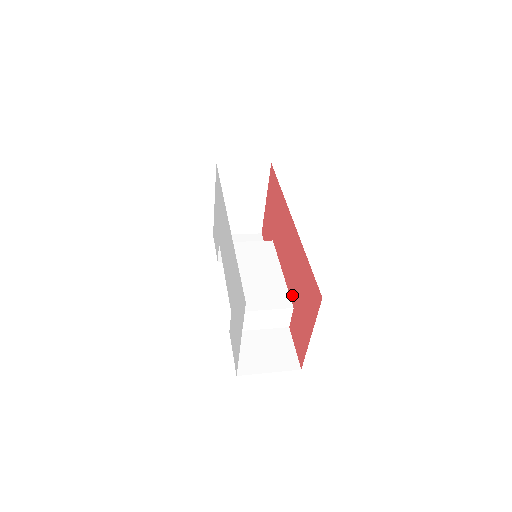
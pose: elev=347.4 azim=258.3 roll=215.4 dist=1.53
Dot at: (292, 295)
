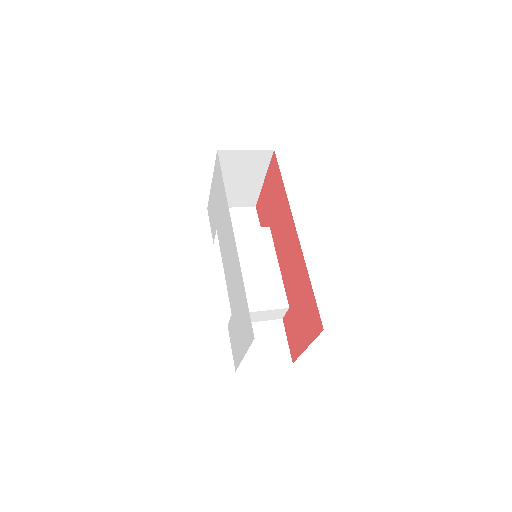
Dot at: (289, 296)
